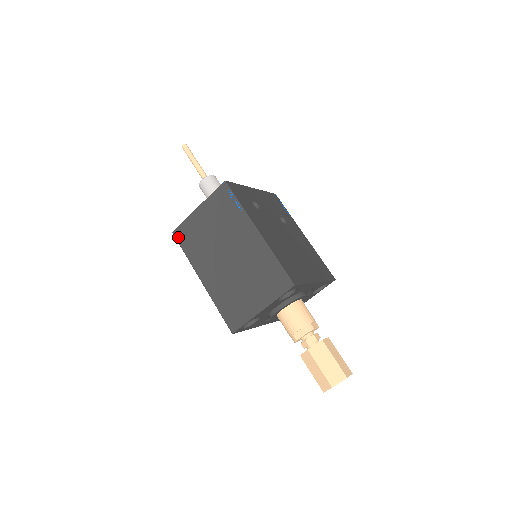
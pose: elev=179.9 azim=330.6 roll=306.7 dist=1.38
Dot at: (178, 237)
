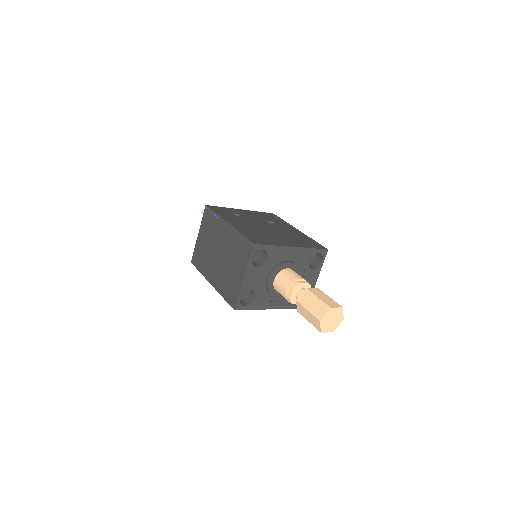
Dot at: (194, 263)
